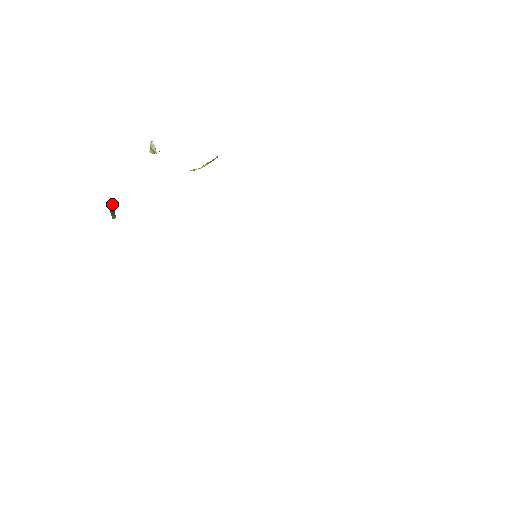
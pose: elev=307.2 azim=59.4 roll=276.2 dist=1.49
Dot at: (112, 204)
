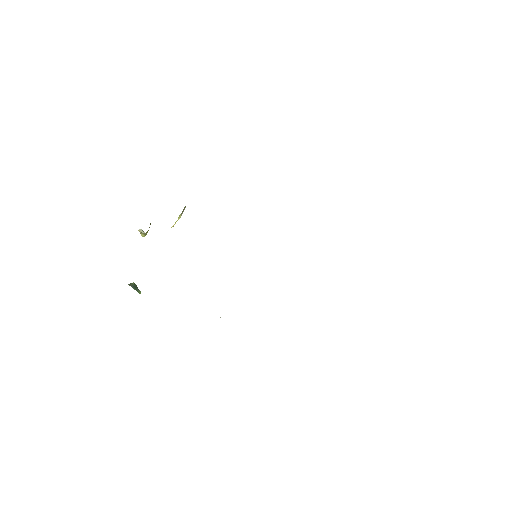
Dot at: (132, 283)
